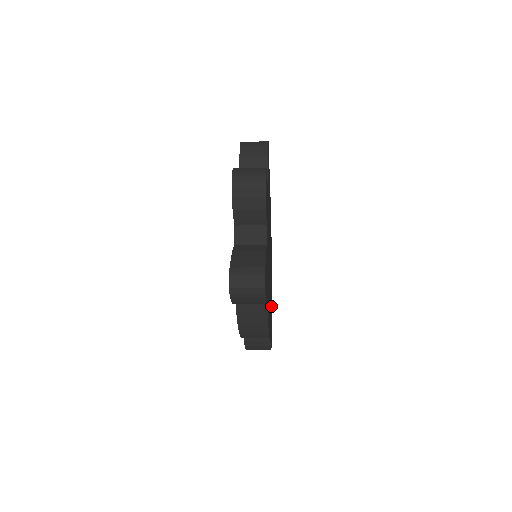
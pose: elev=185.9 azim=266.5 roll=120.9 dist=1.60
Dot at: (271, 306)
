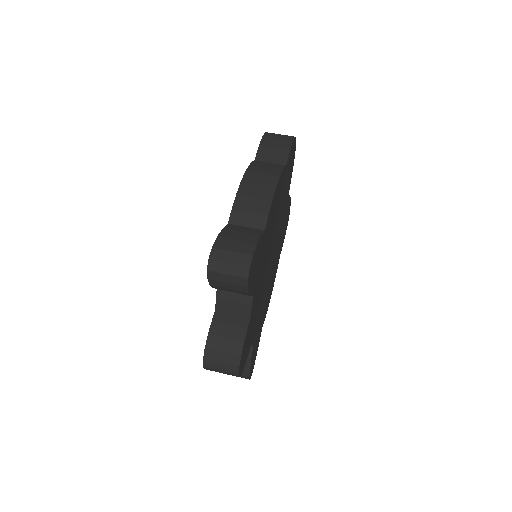
Dot at: (288, 202)
